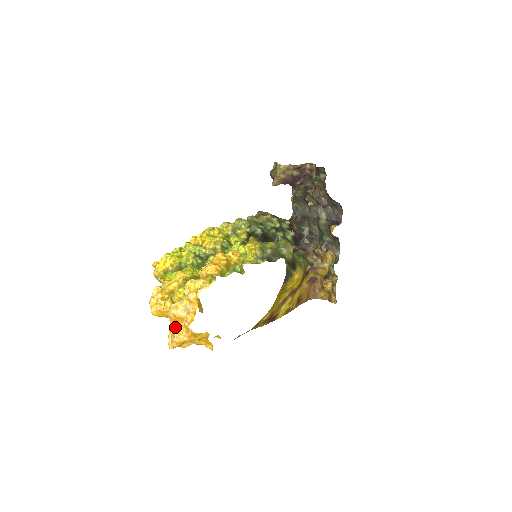
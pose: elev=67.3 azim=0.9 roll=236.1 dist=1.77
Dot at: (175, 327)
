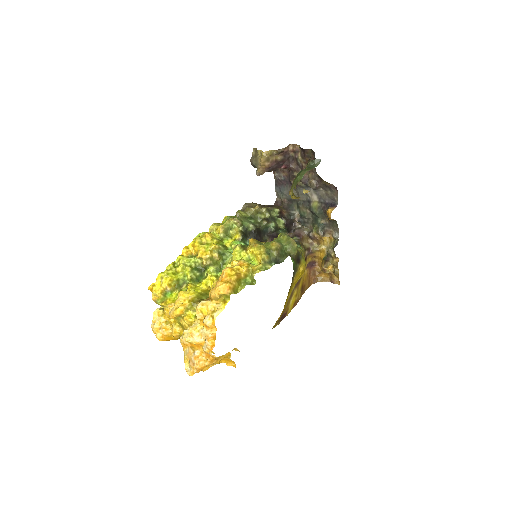
Dot at: (192, 353)
